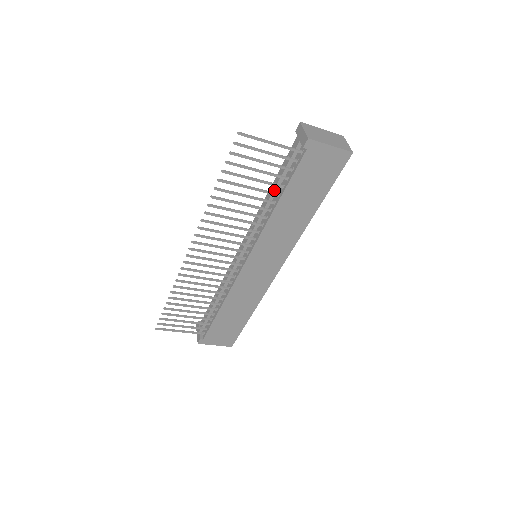
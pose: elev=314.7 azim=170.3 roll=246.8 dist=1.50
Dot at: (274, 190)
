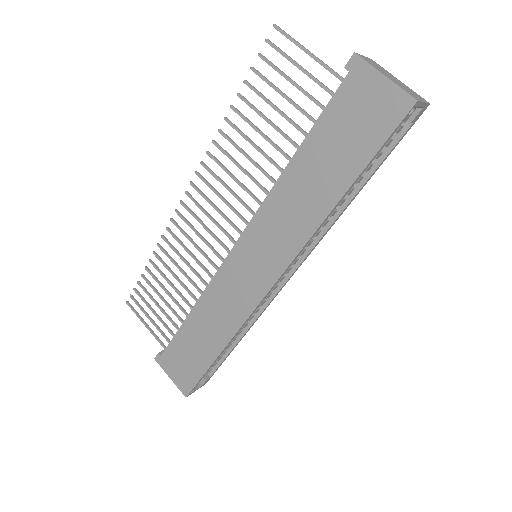
Dot at: occluded
